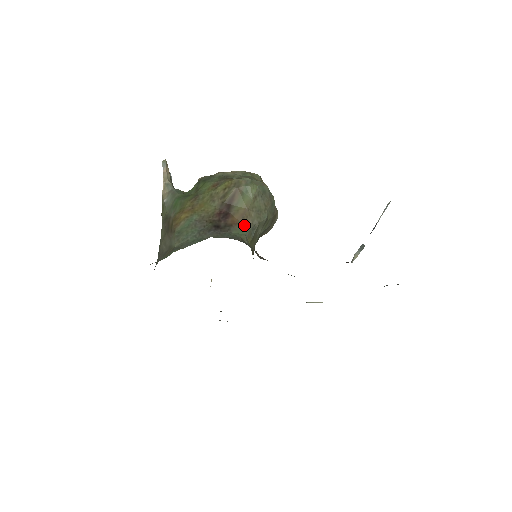
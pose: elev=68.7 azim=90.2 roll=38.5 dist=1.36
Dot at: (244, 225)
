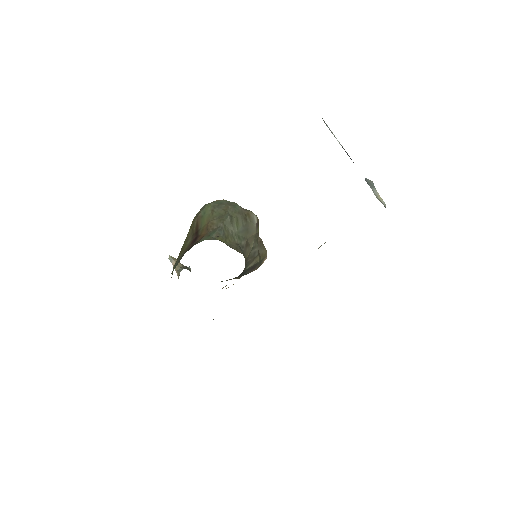
Dot at: (210, 233)
